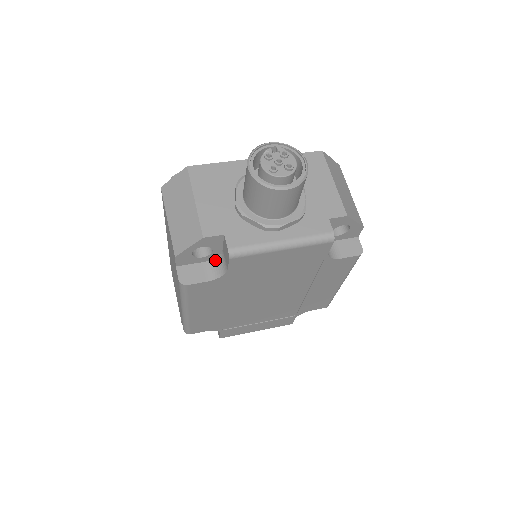
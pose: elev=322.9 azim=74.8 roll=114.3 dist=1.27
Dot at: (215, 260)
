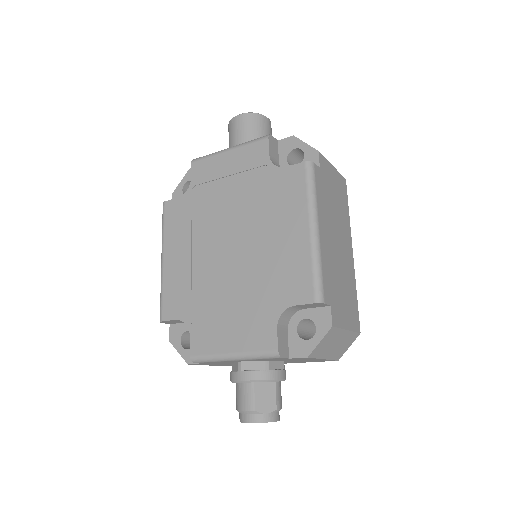
Dot at: occluded
